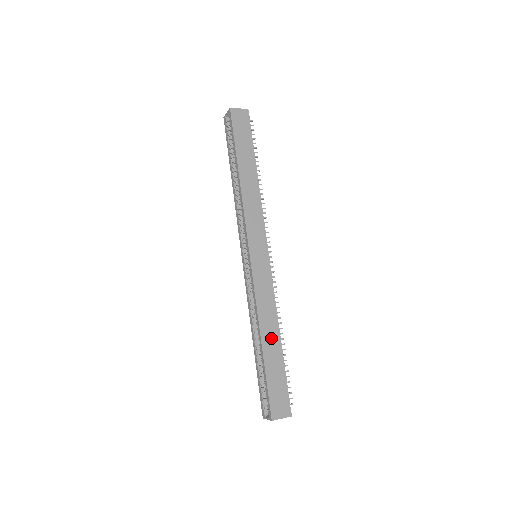
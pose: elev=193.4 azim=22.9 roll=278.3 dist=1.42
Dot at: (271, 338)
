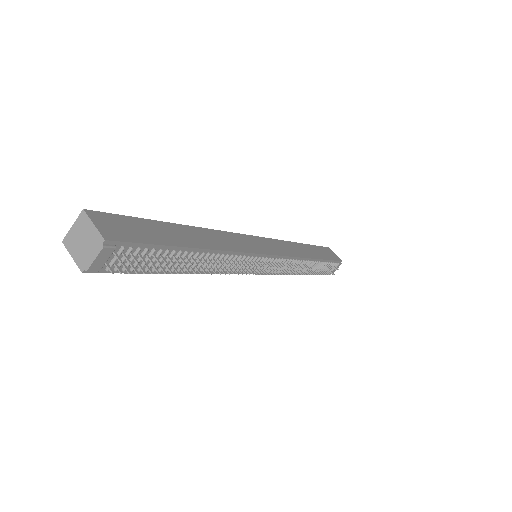
Dot at: (196, 237)
